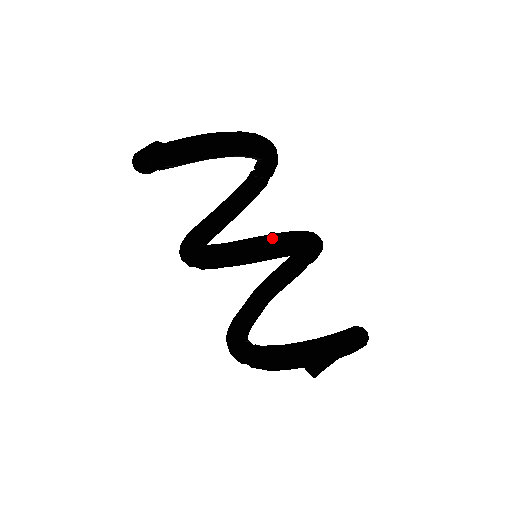
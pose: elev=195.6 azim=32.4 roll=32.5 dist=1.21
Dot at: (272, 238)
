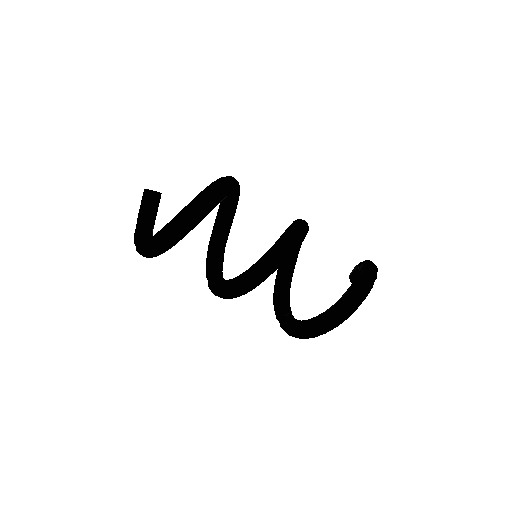
Dot at: (241, 283)
